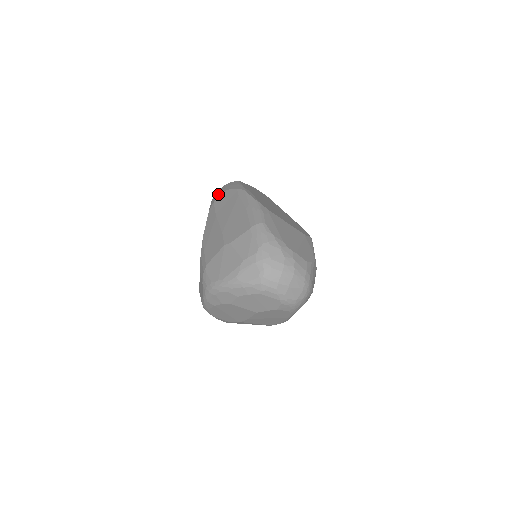
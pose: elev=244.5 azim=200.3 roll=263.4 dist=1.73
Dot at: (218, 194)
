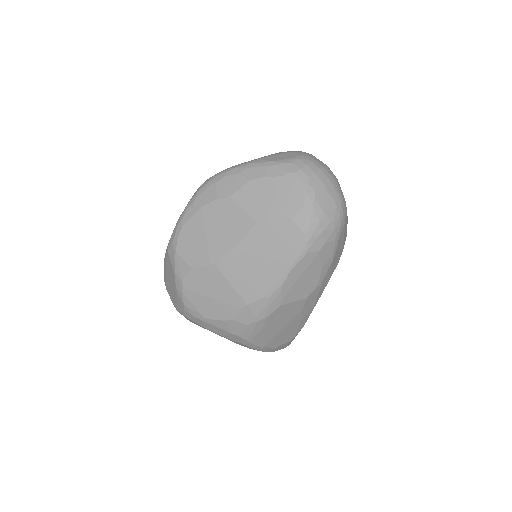
Dot at: occluded
